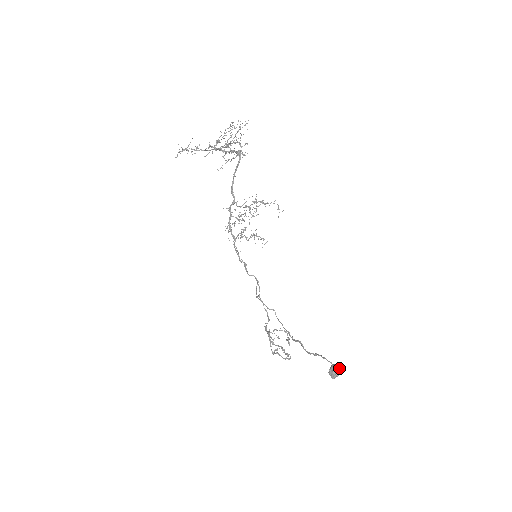
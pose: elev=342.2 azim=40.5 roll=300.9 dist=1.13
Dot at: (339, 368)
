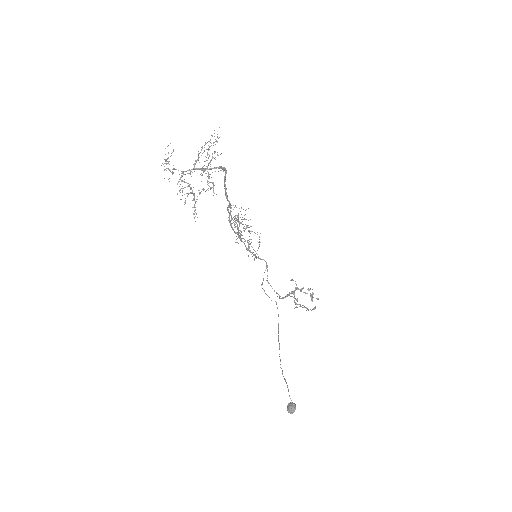
Dot at: (293, 410)
